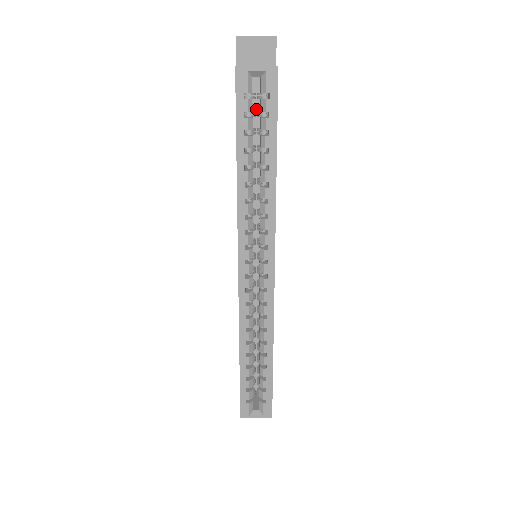
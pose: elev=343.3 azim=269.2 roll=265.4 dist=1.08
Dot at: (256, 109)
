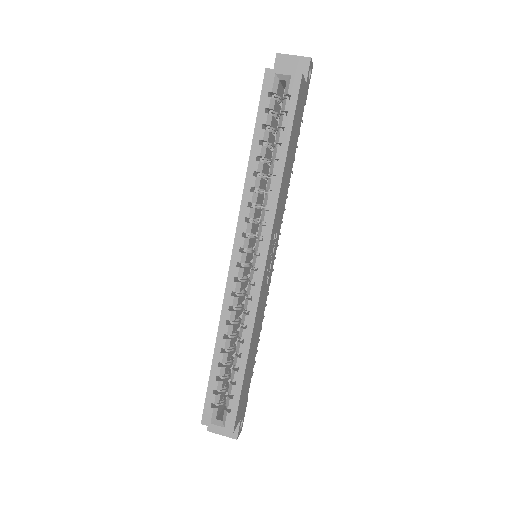
Dot at: occluded
